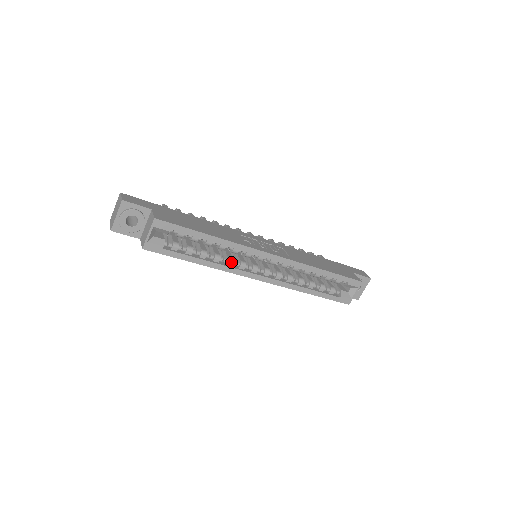
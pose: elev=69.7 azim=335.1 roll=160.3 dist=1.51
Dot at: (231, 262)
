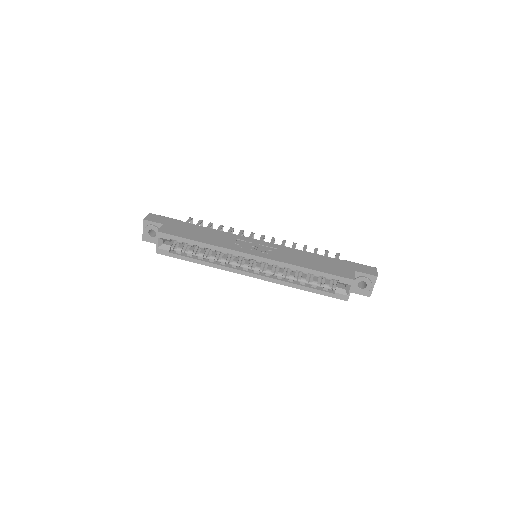
Dot at: (224, 262)
